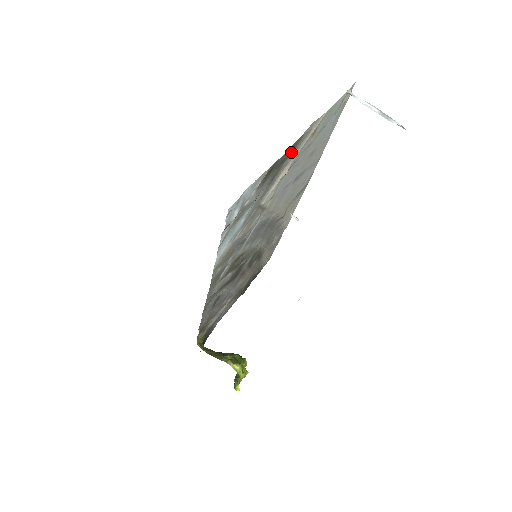
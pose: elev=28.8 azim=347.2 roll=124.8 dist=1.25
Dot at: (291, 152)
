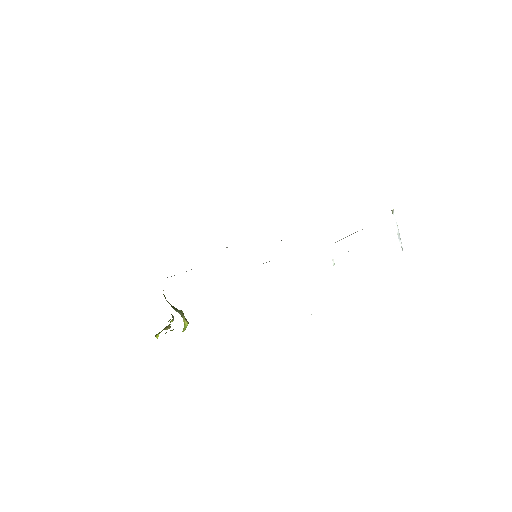
Dot at: occluded
